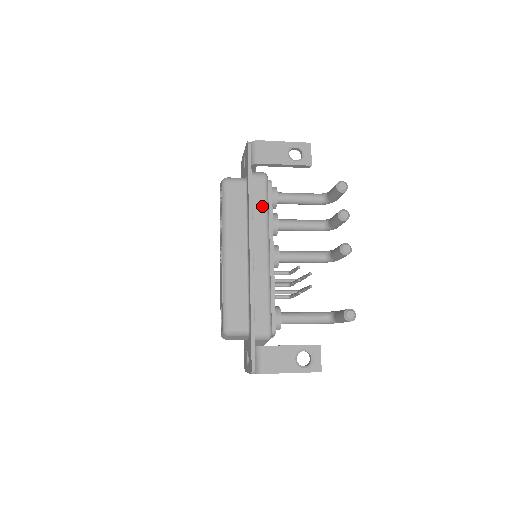
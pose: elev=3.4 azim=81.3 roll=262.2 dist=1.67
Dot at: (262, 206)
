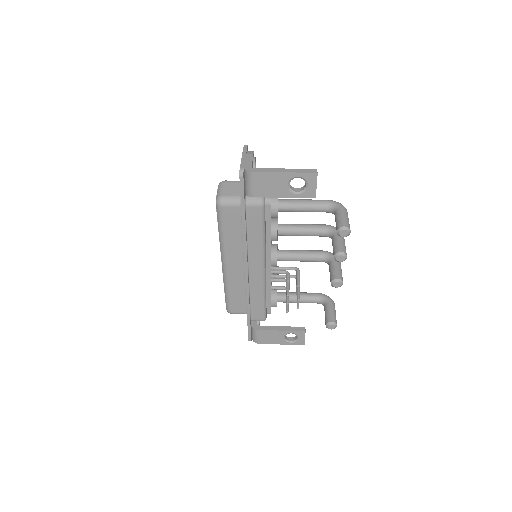
Dot at: (257, 233)
